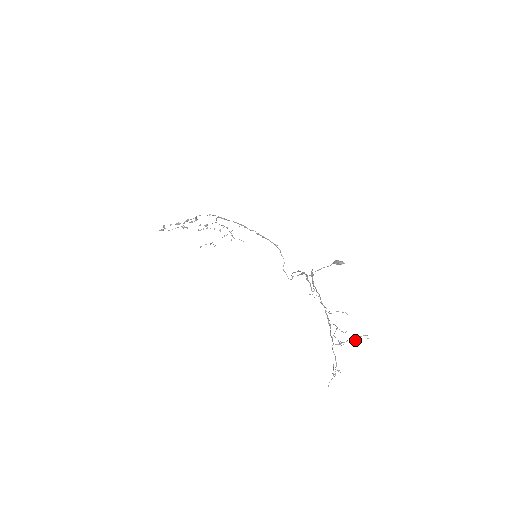
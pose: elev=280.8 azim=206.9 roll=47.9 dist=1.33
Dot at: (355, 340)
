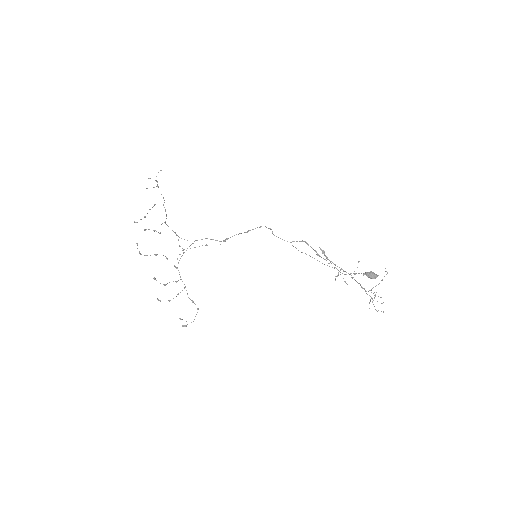
Dot at: occluded
